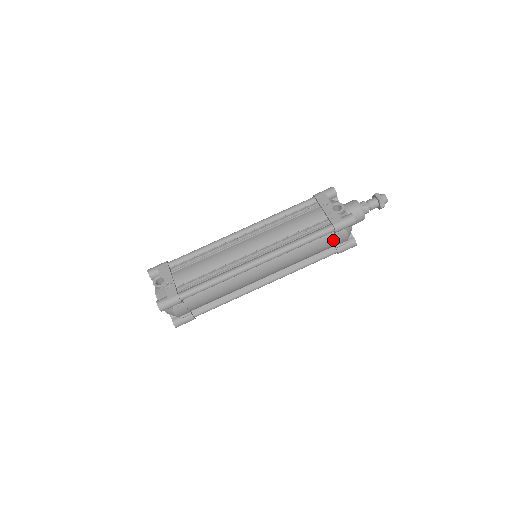
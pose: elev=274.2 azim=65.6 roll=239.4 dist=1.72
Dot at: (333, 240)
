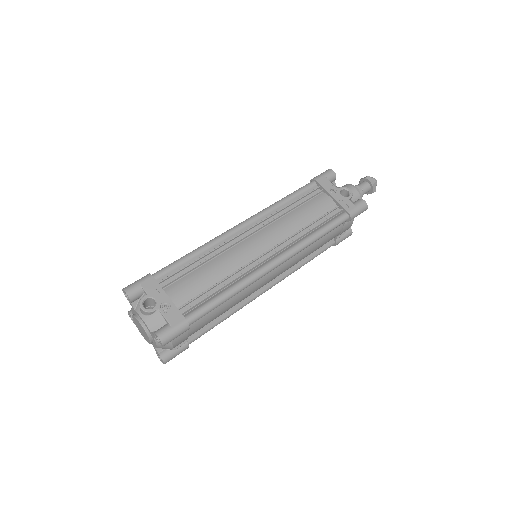
Dot at: (340, 230)
